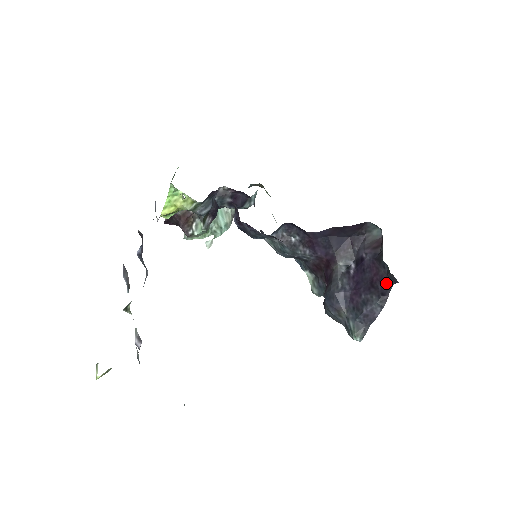
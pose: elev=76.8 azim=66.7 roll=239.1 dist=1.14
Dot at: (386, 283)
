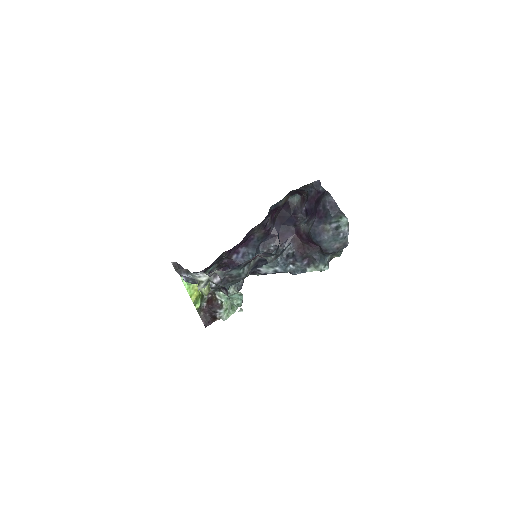
Dot at: (320, 192)
